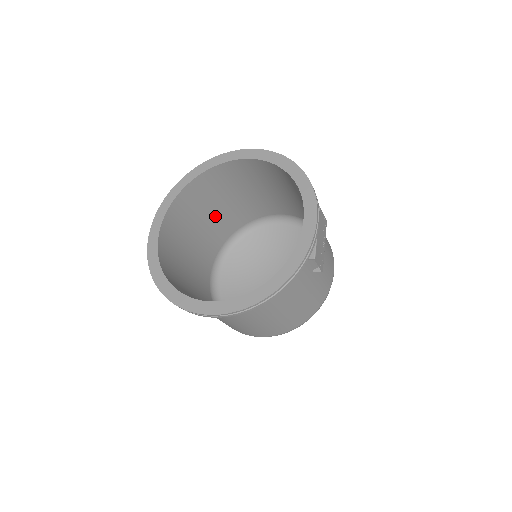
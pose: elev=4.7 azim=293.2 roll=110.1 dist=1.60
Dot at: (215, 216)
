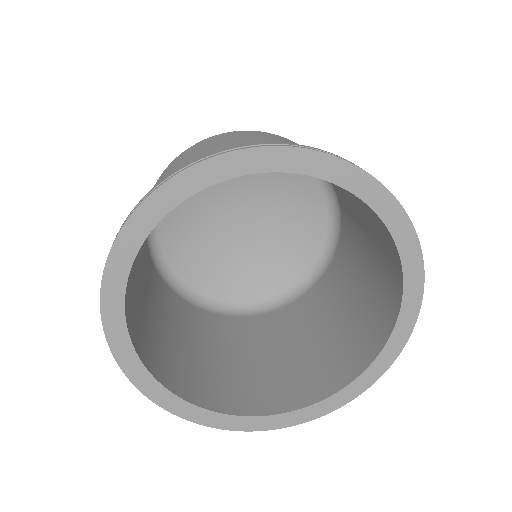
Dot at: occluded
